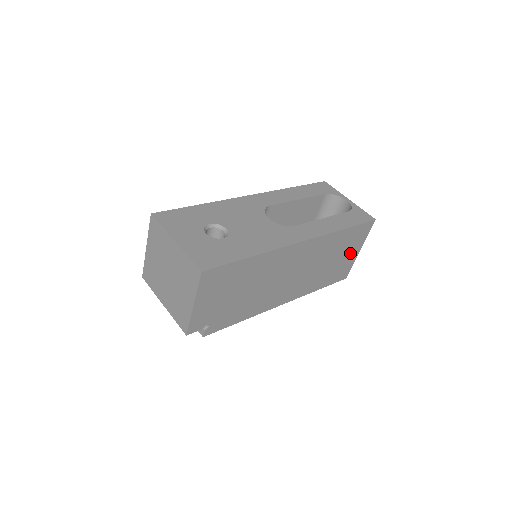
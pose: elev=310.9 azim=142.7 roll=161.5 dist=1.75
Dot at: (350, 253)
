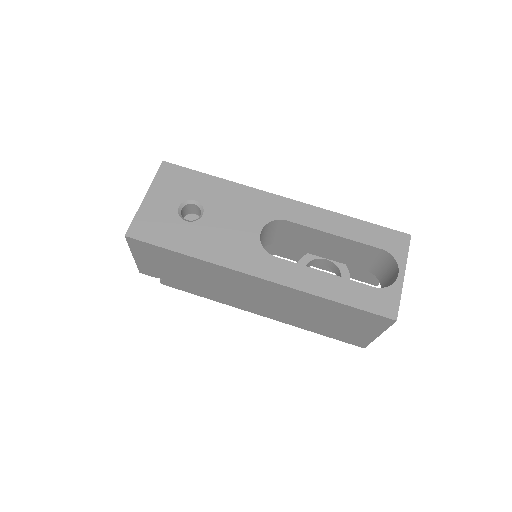
Dot at: (359, 328)
